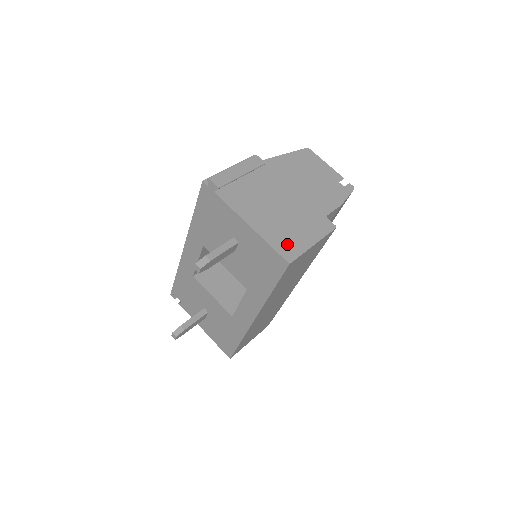
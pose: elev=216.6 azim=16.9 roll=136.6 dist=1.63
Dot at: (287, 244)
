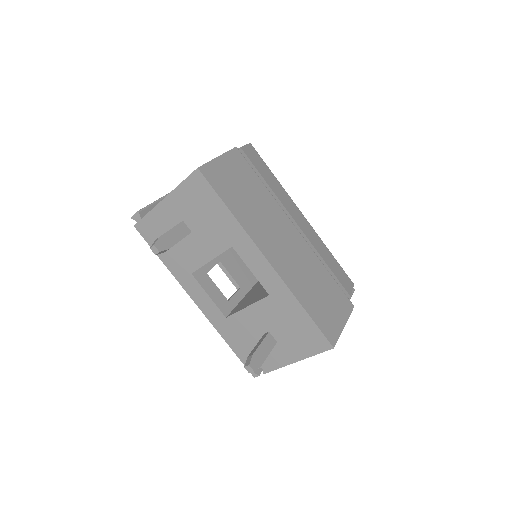
Dot at: occluded
